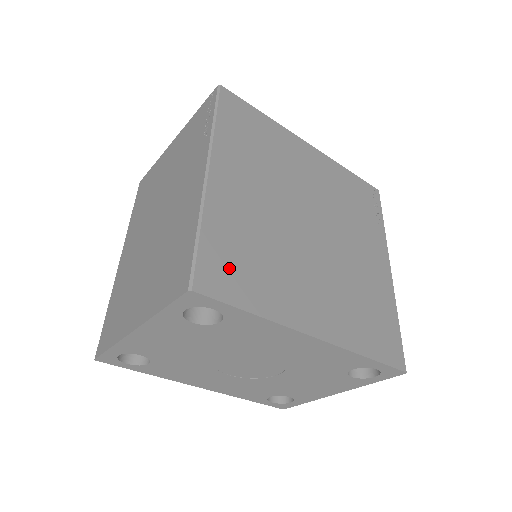
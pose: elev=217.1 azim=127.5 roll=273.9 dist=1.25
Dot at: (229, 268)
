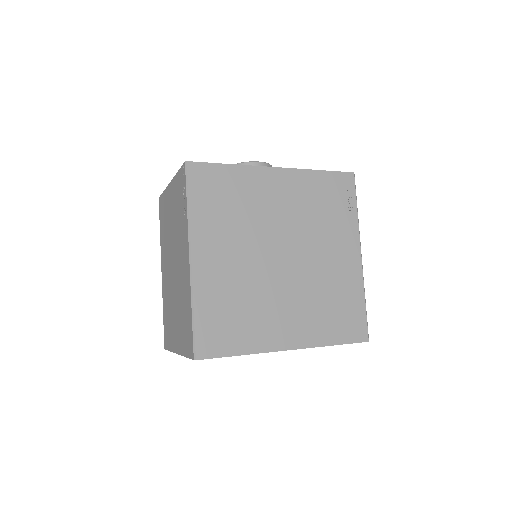
Dot at: (219, 331)
